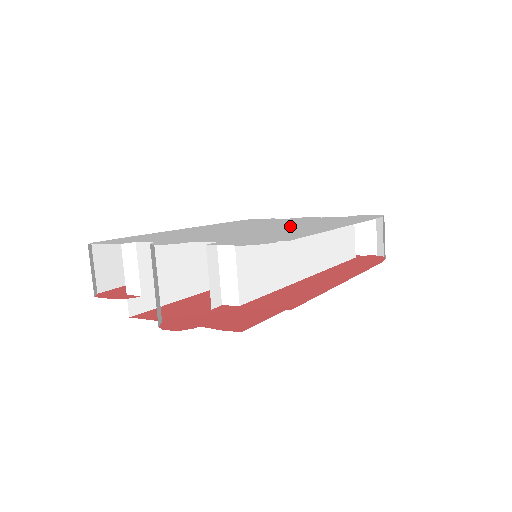
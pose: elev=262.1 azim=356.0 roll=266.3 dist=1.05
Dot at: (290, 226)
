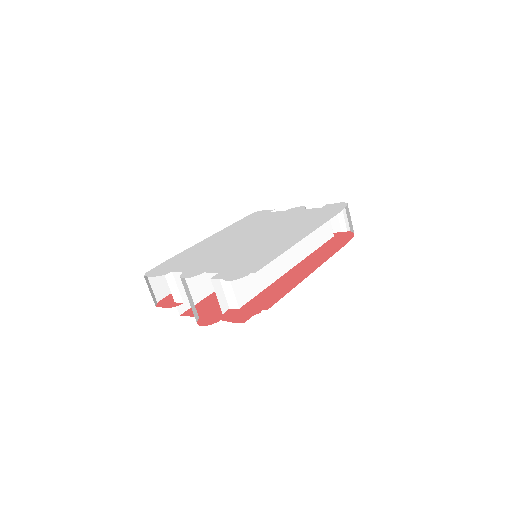
Dot at: (273, 235)
